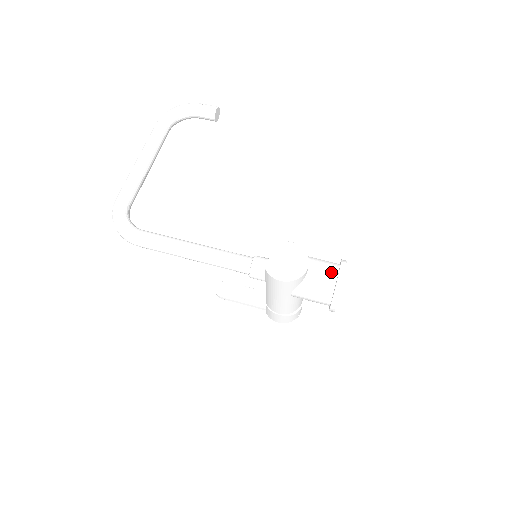
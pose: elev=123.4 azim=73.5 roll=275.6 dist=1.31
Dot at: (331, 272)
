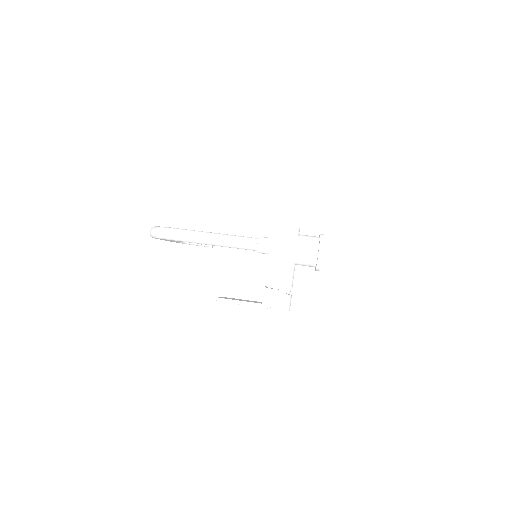
Dot at: (315, 236)
